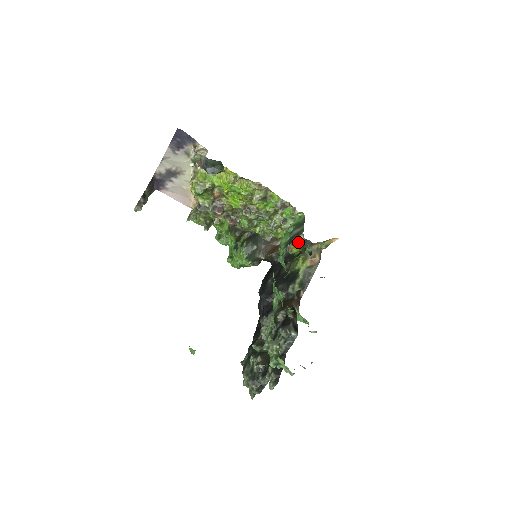
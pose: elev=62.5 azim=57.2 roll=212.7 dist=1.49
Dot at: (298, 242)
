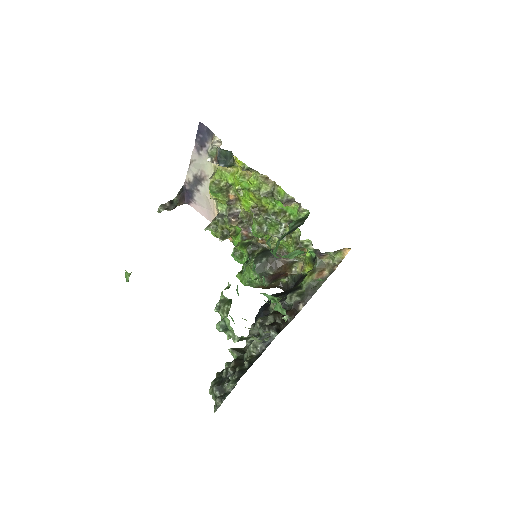
Dot at: (308, 254)
